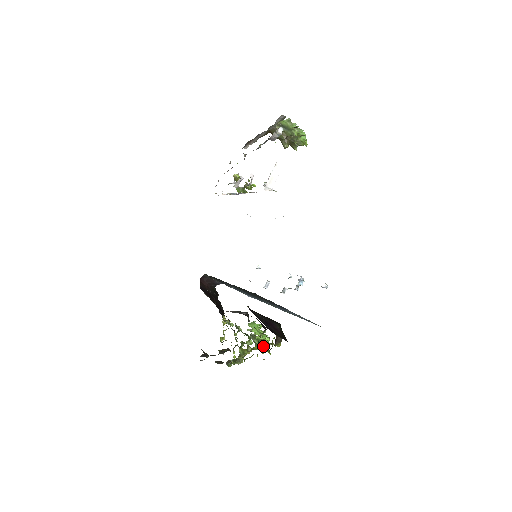
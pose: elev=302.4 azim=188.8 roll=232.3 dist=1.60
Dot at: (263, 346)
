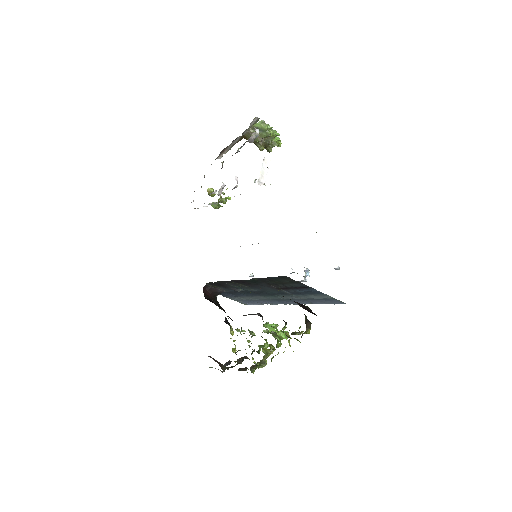
Dot at: (290, 338)
